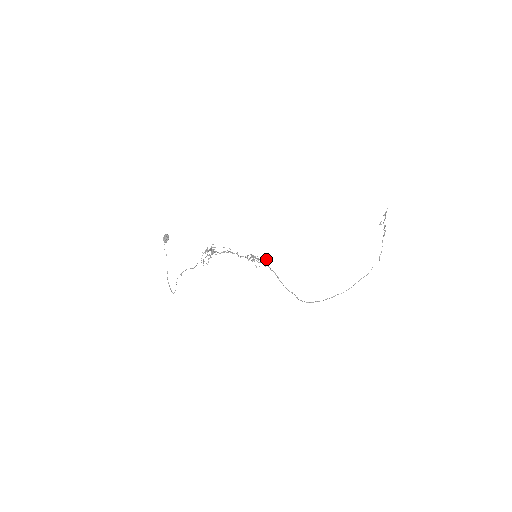
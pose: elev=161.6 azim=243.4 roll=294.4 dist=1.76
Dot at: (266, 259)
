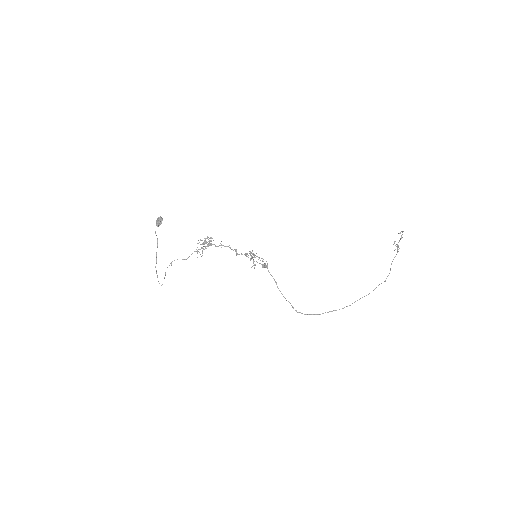
Dot at: (266, 261)
